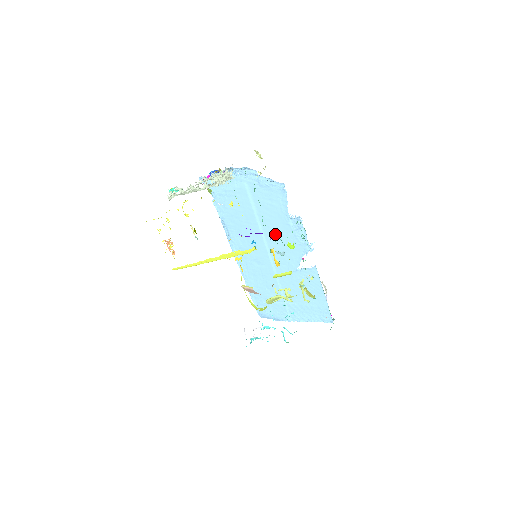
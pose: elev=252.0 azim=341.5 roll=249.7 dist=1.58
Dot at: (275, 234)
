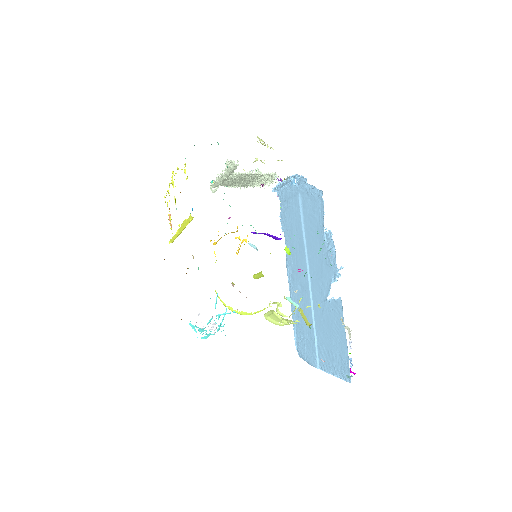
Dot at: (314, 252)
